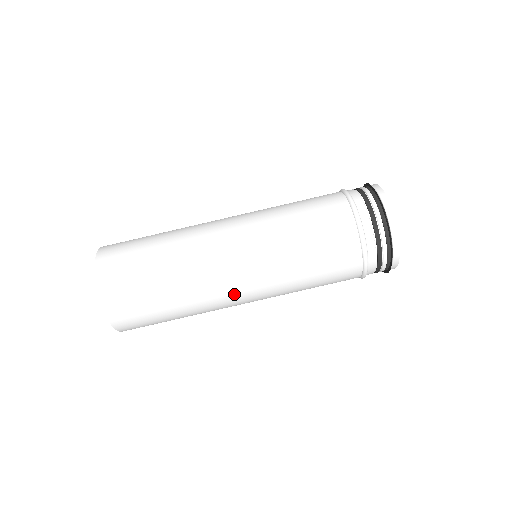
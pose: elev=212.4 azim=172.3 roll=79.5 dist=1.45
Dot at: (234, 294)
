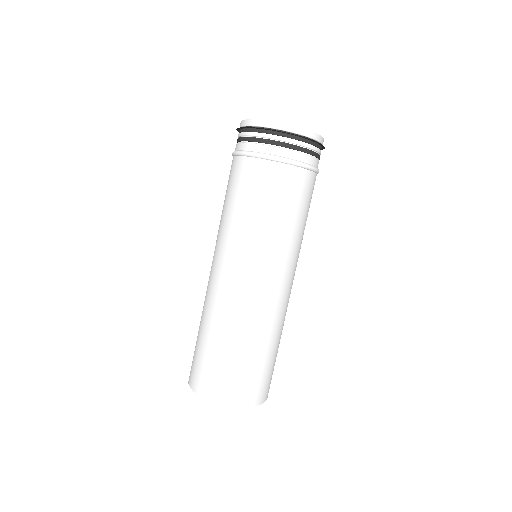
Dot at: (267, 292)
